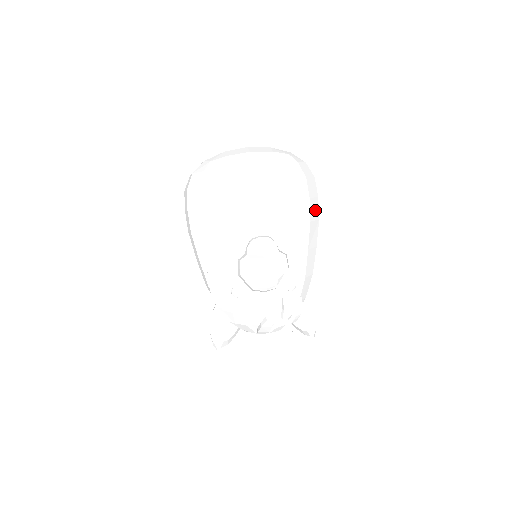
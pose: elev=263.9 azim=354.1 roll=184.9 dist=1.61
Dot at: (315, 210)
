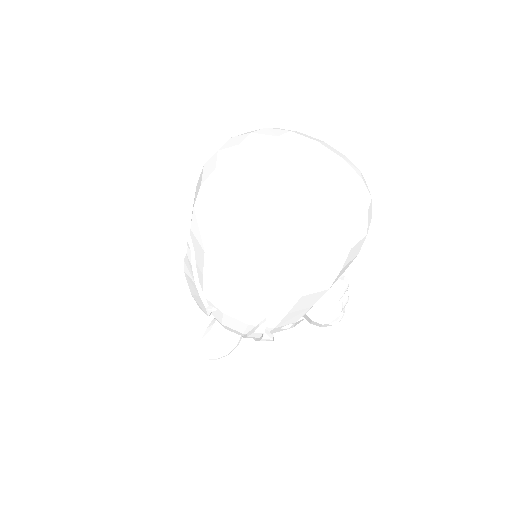
Dot at: occluded
